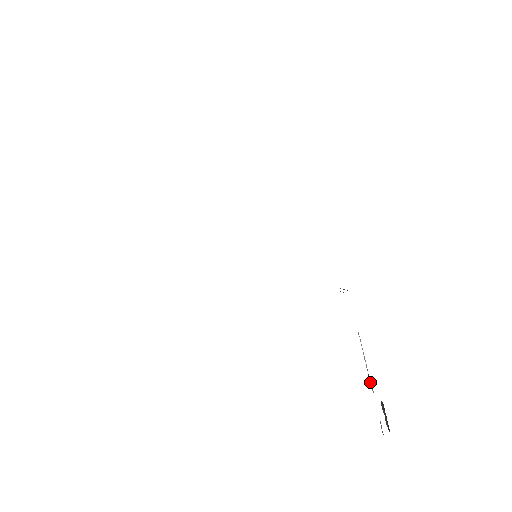
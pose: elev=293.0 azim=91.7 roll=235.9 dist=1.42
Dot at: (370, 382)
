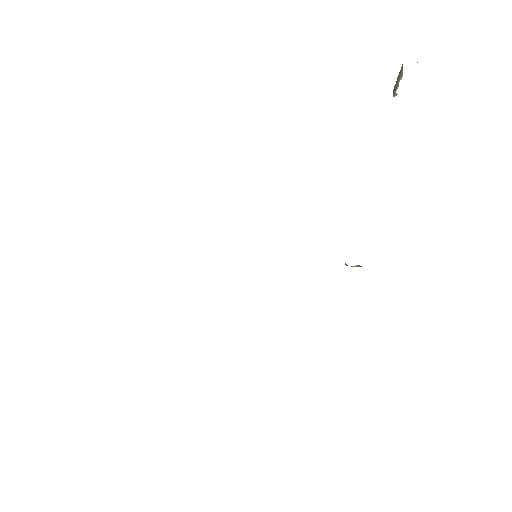
Dot at: occluded
